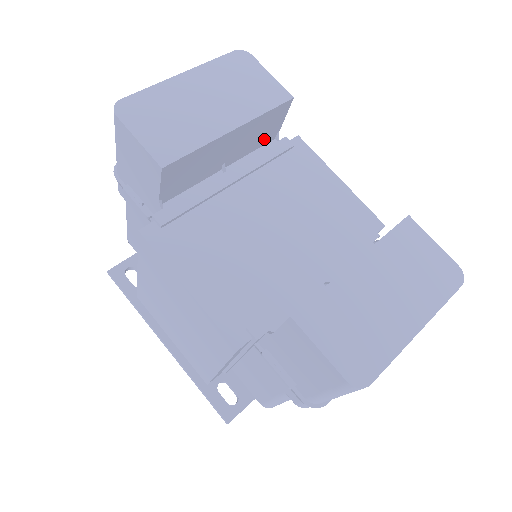
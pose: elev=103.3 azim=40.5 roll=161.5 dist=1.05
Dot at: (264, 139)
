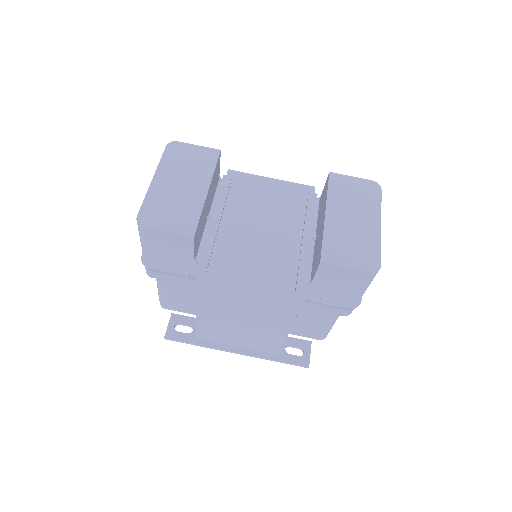
Dot at: (216, 185)
